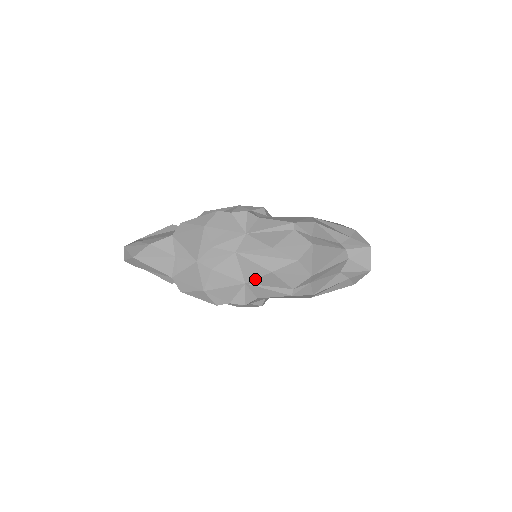
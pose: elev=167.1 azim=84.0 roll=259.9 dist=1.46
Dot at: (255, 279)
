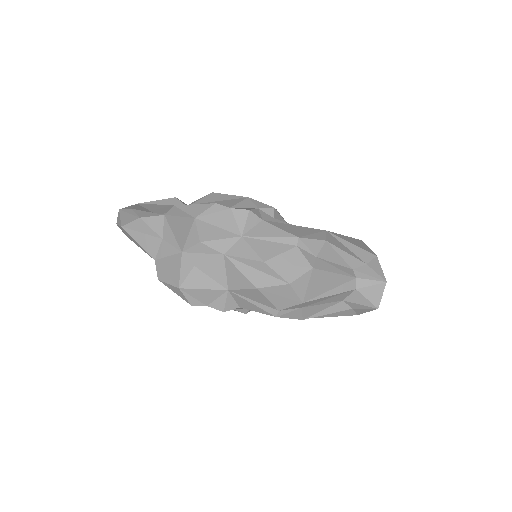
Dot at: (239, 289)
